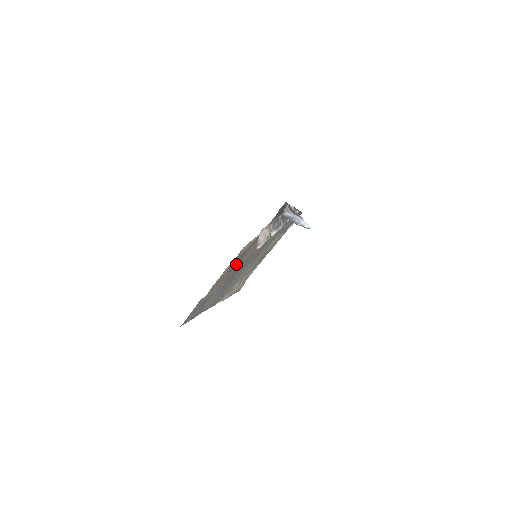
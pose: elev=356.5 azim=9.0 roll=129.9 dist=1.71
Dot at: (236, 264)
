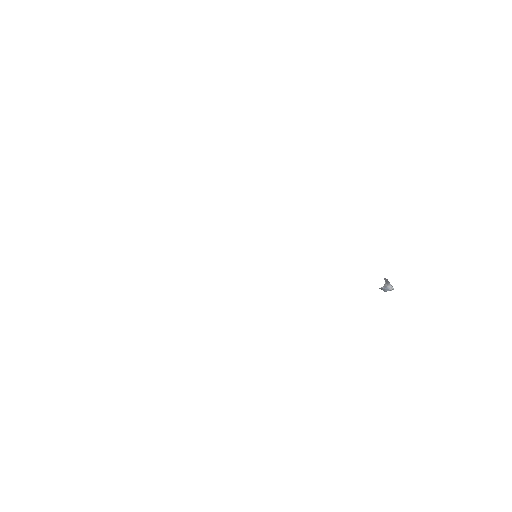
Dot at: occluded
